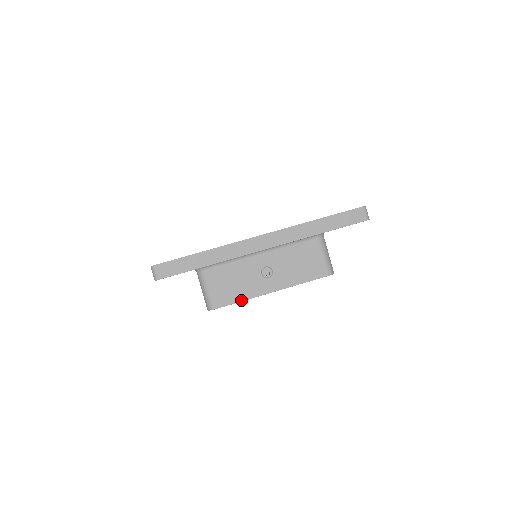
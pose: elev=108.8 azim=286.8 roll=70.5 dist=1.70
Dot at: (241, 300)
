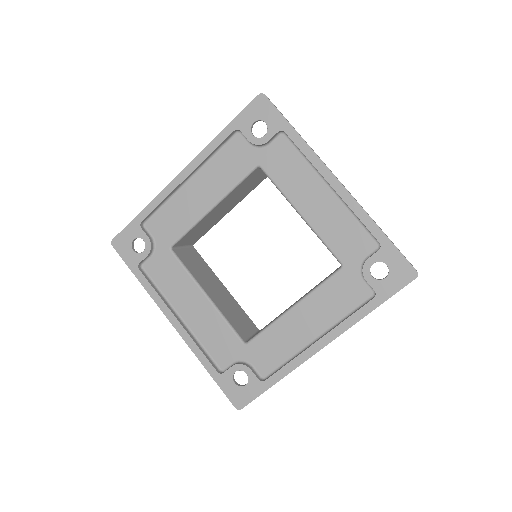
Dot at: occluded
